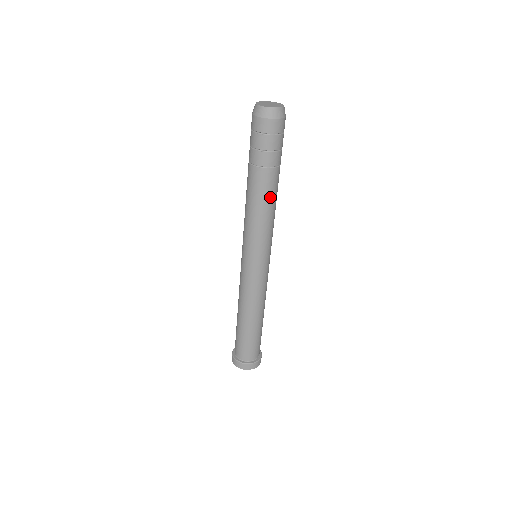
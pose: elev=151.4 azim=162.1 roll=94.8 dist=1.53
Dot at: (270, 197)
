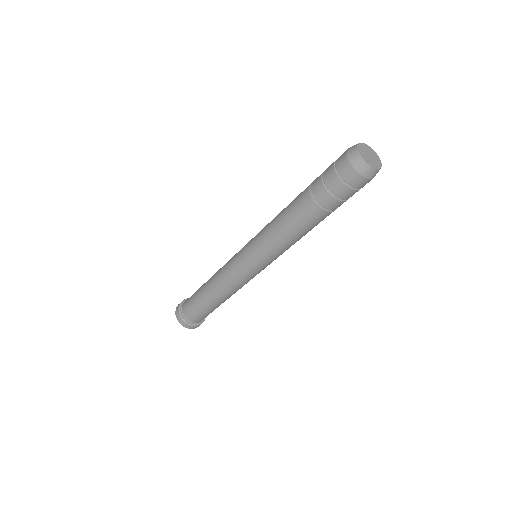
Dot at: occluded
